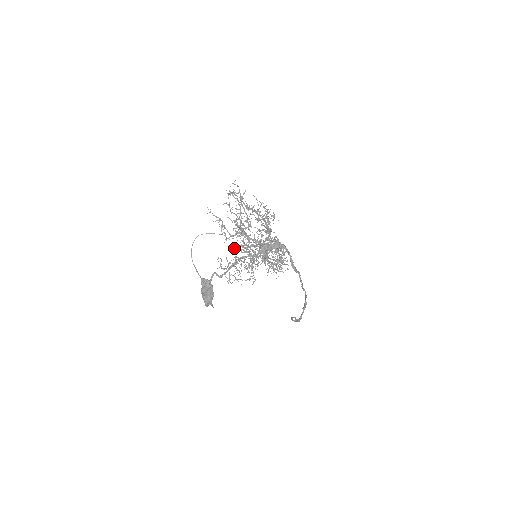
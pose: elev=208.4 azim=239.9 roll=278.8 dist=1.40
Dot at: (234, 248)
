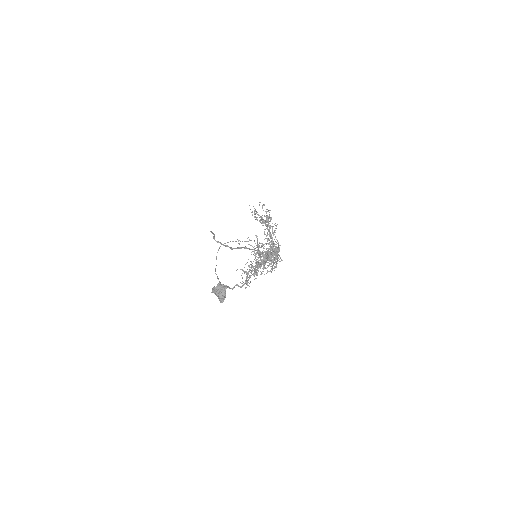
Dot at: occluded
